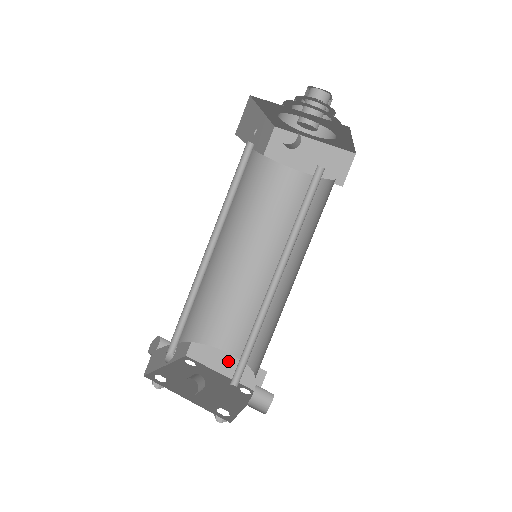
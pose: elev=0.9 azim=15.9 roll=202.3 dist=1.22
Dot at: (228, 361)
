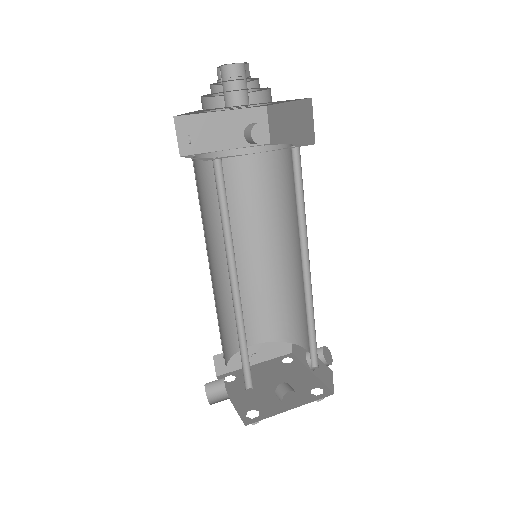
Dot at: (255, 351)
